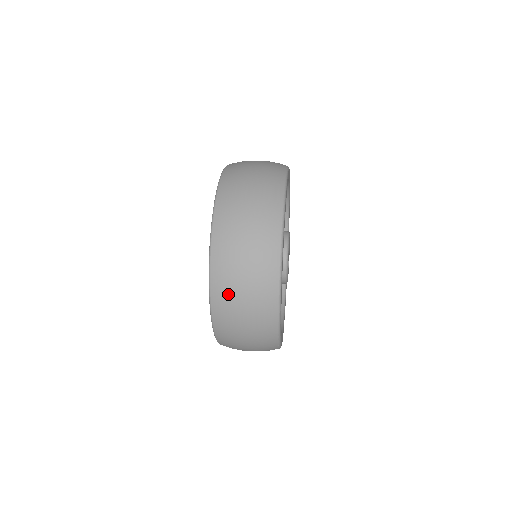
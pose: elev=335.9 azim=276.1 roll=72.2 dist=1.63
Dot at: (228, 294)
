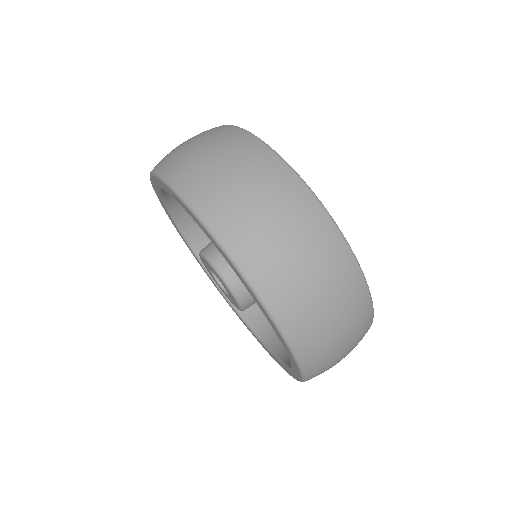
Dot at: occluded
